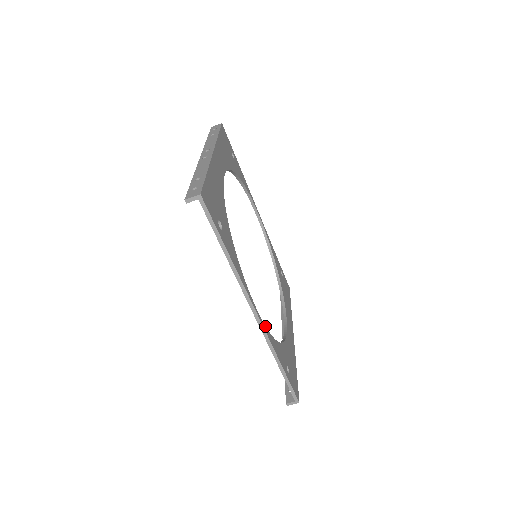
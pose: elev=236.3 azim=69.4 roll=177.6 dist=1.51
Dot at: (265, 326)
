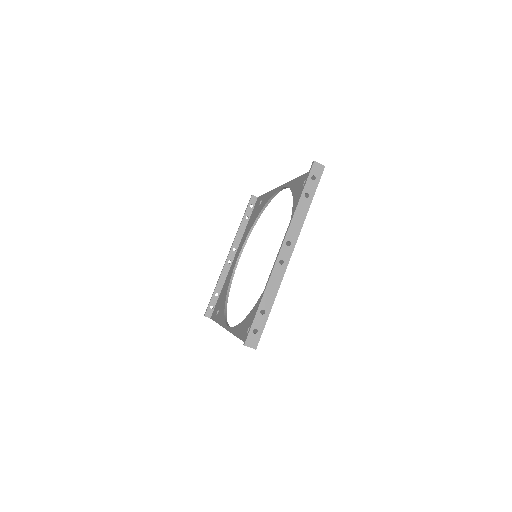
Dot at: (228, 324)
